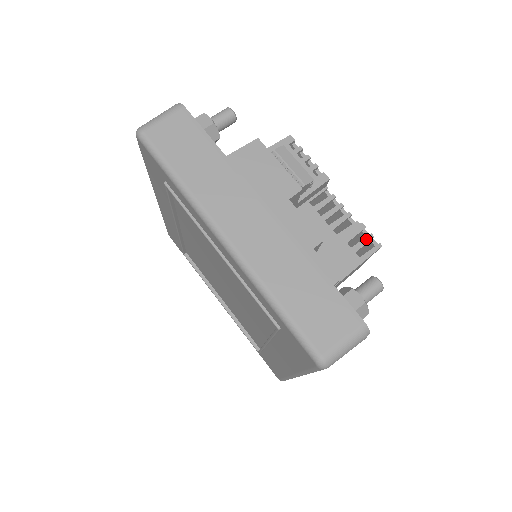
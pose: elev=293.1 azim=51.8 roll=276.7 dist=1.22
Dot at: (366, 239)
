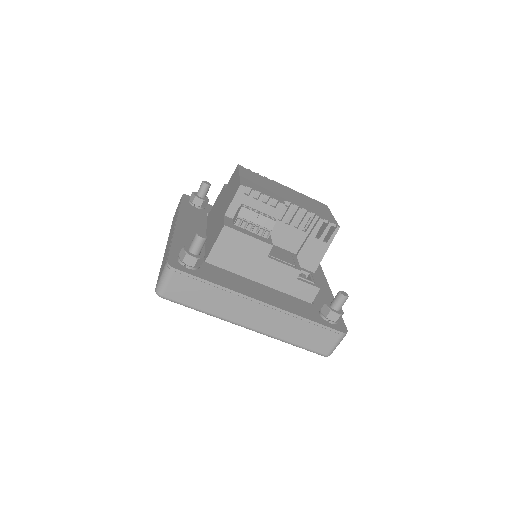
Dot at: (327, 228)
